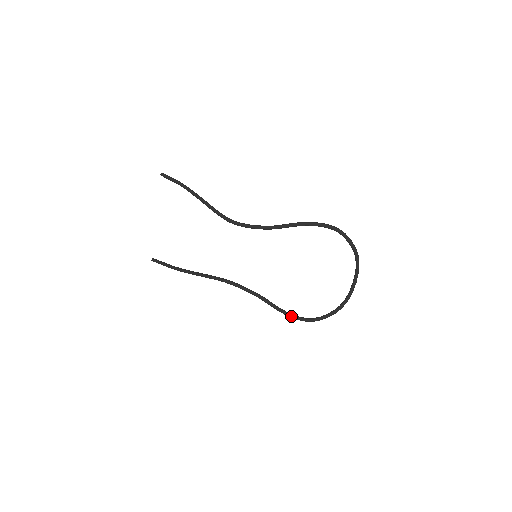
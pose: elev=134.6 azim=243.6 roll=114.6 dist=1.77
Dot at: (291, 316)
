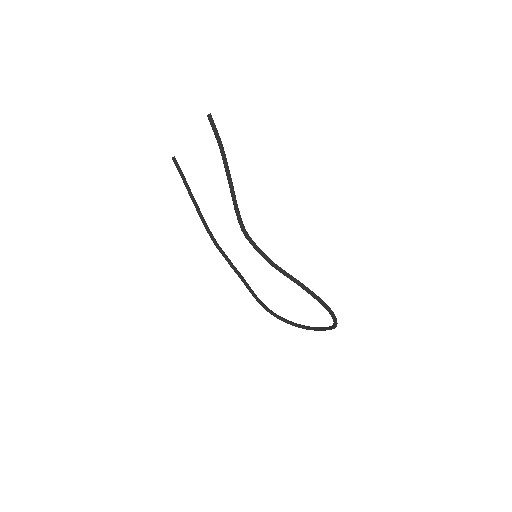
Dot at: (259, 303)
